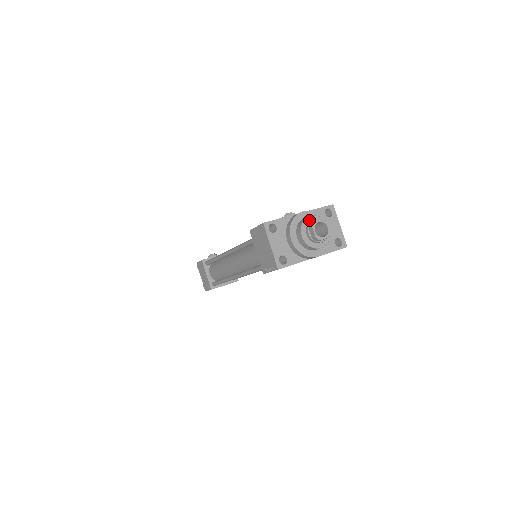
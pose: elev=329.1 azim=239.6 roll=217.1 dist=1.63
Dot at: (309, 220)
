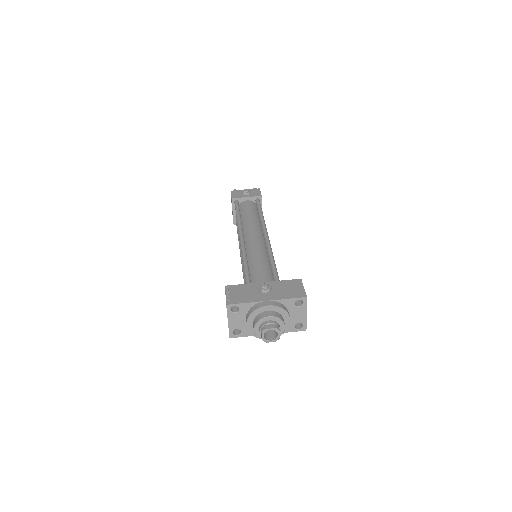
Dot at: (266, 320)
